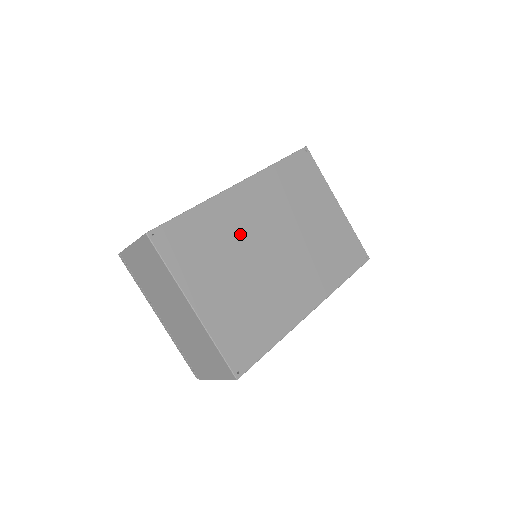
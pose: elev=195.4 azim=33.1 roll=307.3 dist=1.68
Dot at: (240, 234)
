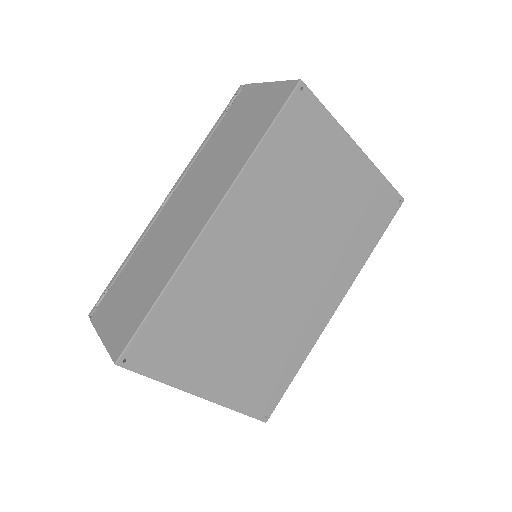
Dot at: (232, 285)
